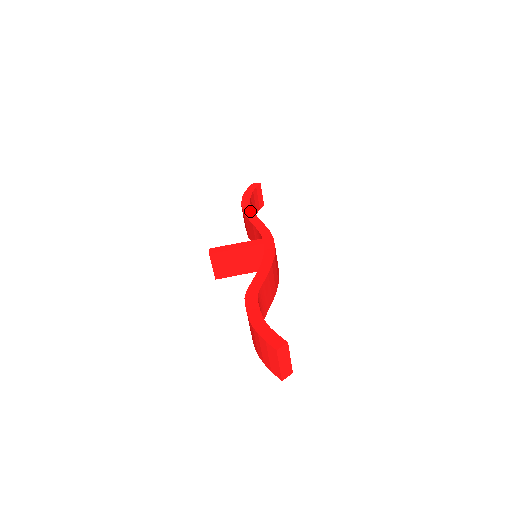
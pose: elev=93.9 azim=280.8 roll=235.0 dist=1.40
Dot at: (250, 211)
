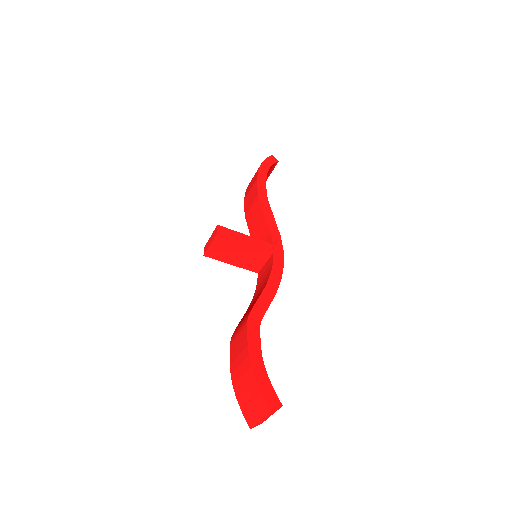
Dot at: (265, 195)
